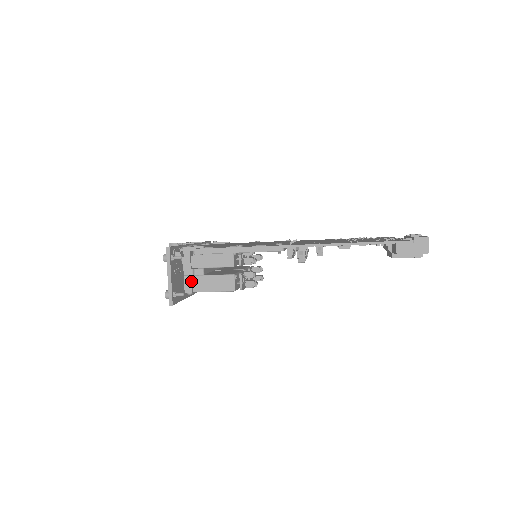
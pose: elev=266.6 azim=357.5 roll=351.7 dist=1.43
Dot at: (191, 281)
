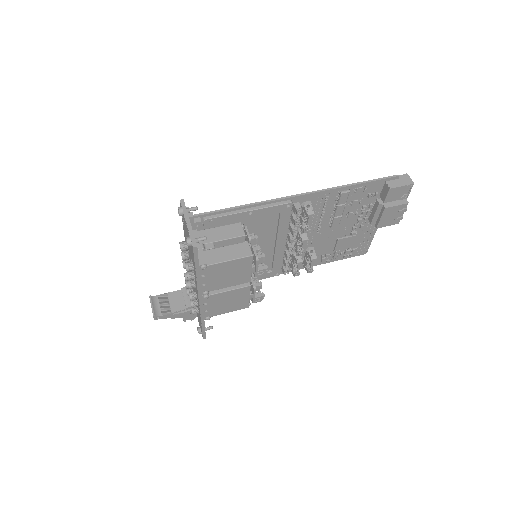
Dot at: (203, 254)
